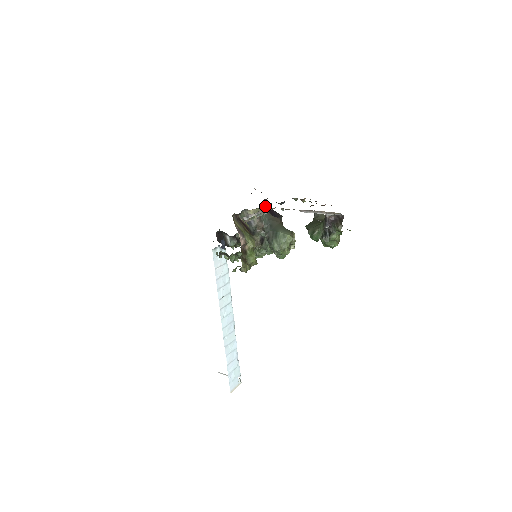
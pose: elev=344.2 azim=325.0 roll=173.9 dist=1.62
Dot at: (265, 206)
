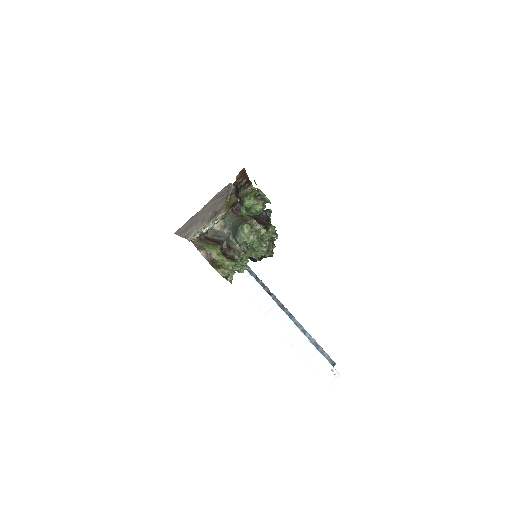
Dot at: (226, 215)
